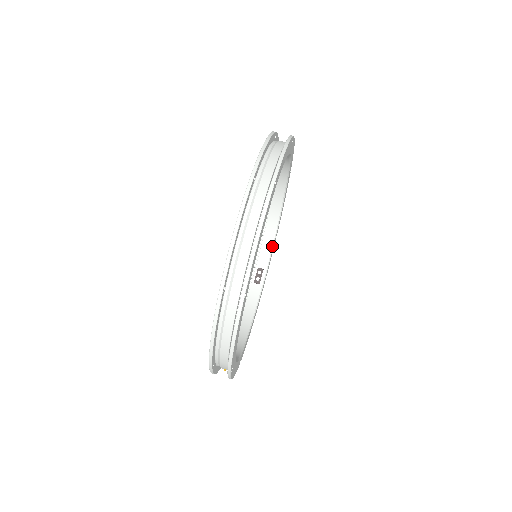
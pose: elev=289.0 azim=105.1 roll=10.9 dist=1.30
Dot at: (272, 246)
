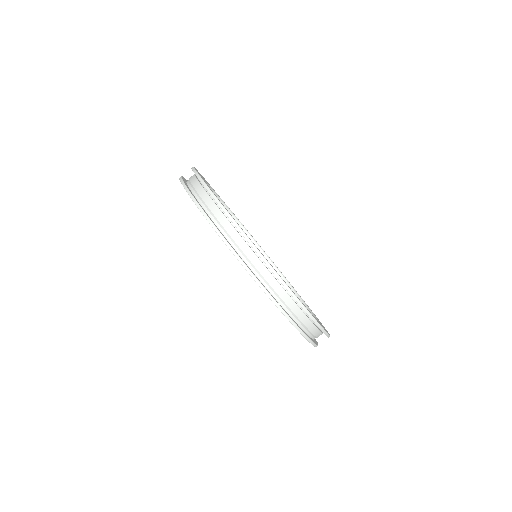
Dot at: (247, 233)
